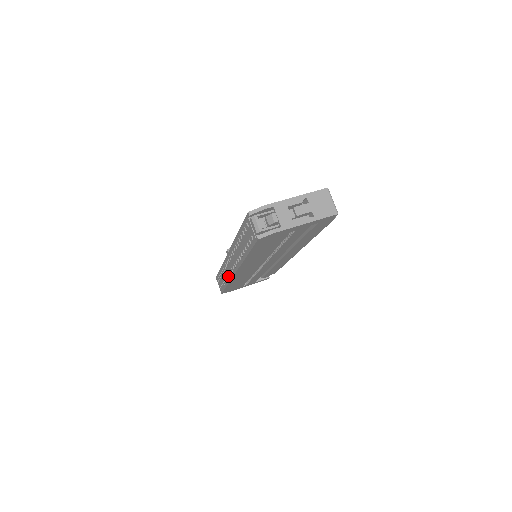
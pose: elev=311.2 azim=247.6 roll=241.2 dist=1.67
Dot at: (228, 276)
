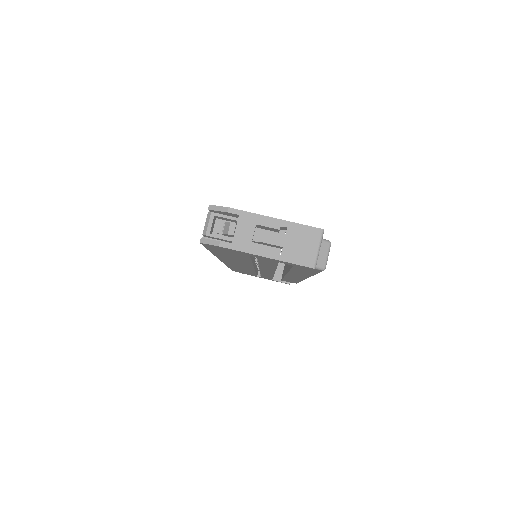
Dot at: occluded
